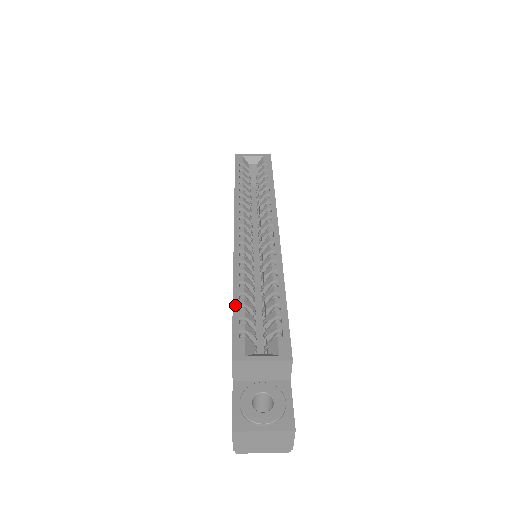
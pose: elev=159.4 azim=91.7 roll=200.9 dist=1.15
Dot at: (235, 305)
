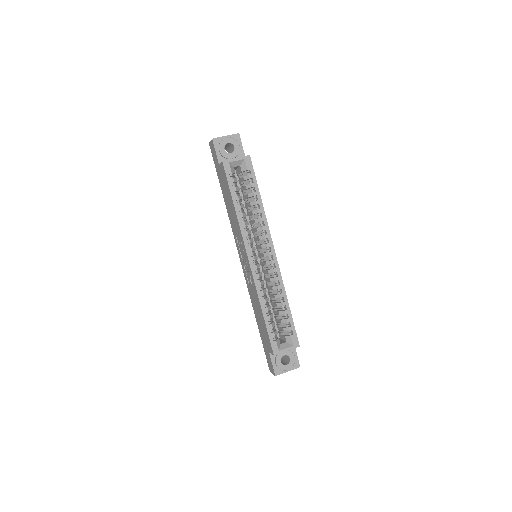
Dot at: (266, 321)
